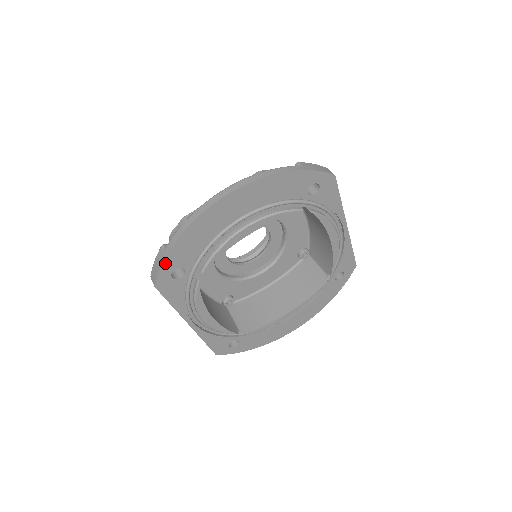
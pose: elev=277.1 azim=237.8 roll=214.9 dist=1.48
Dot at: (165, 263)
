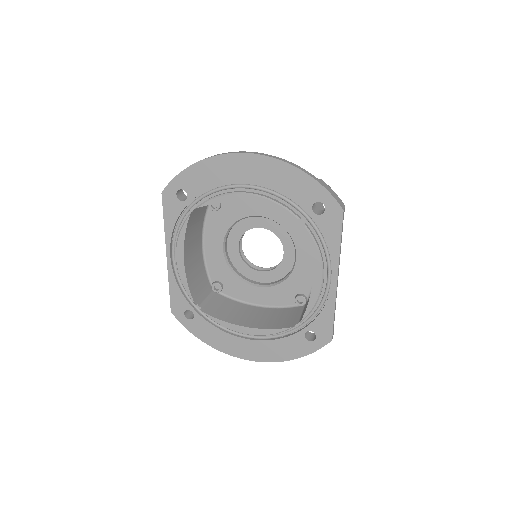
Dot at: (178, 177)
